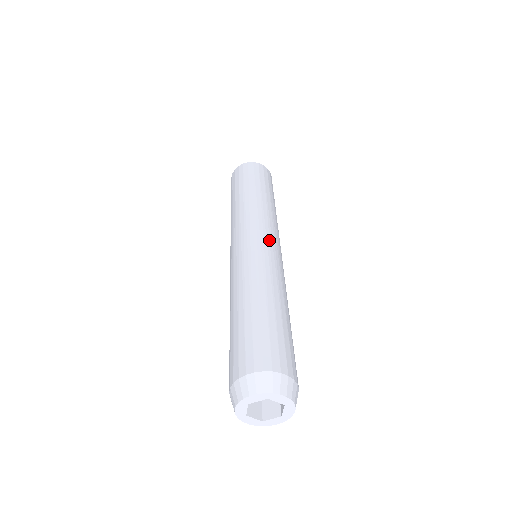
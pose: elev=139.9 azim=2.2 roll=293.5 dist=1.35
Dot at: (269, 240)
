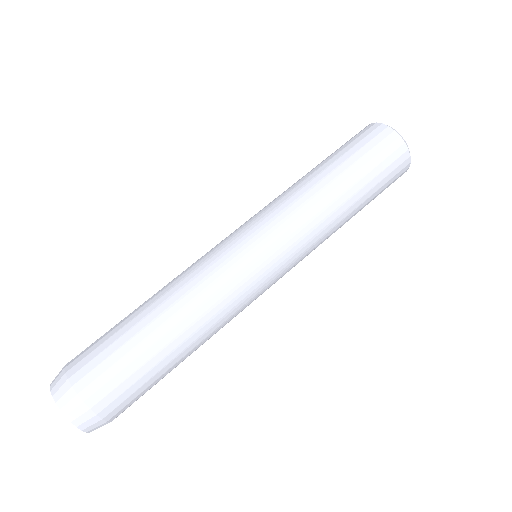
Dot at: (267, 264)
